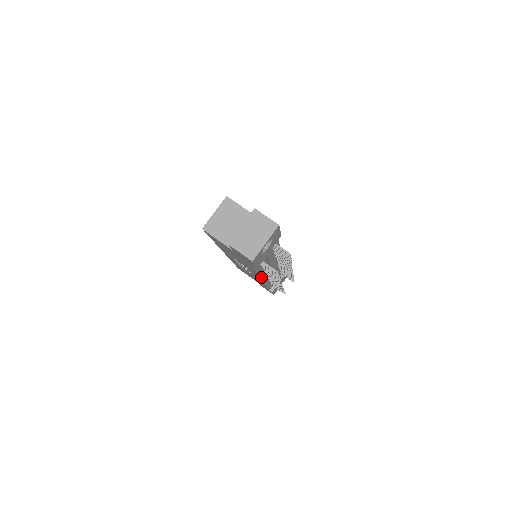
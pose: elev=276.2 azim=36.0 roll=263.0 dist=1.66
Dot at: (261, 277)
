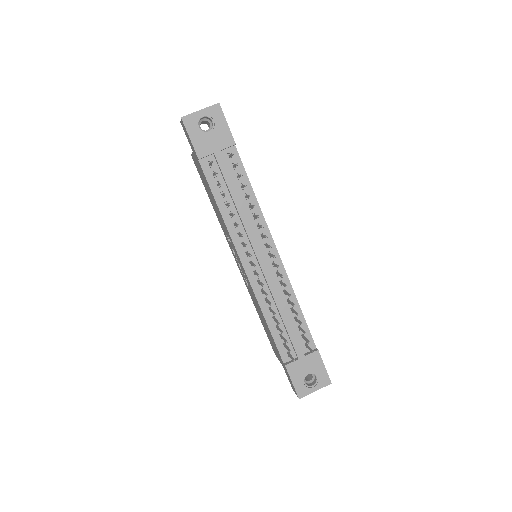
Dot at: (235, 245)
